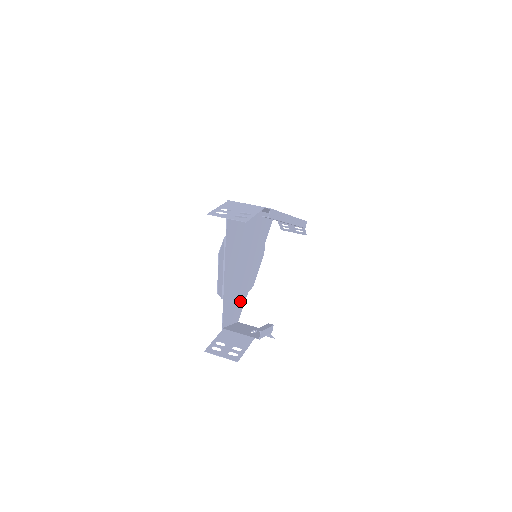
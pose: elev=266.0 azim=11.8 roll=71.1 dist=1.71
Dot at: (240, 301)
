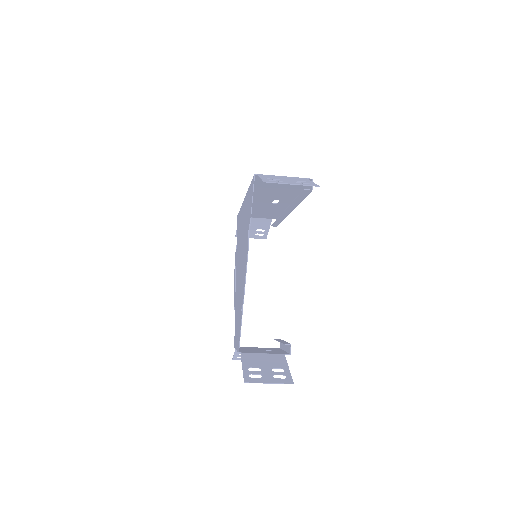
Dot at: (236, 318)
